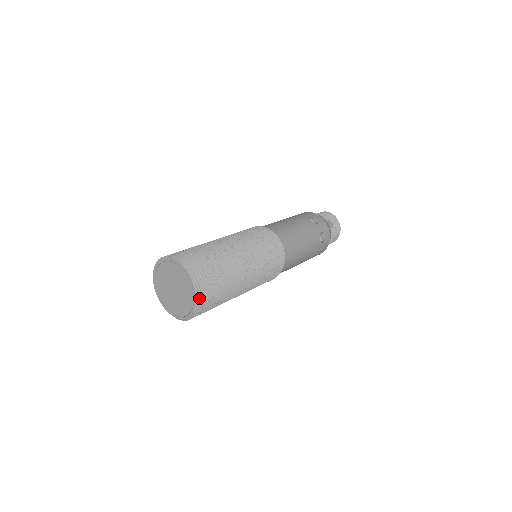
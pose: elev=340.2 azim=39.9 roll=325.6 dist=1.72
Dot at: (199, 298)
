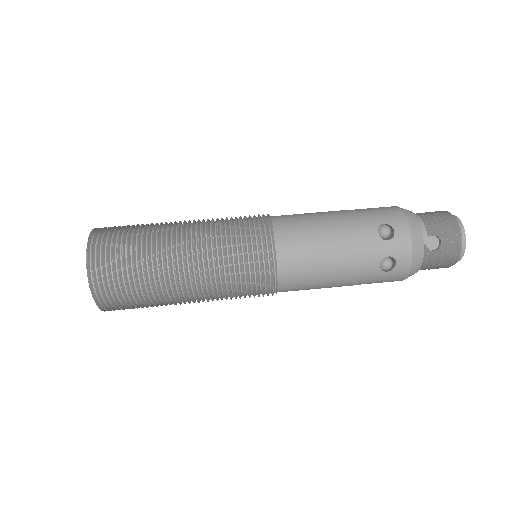
Dot at: (98, 298)
